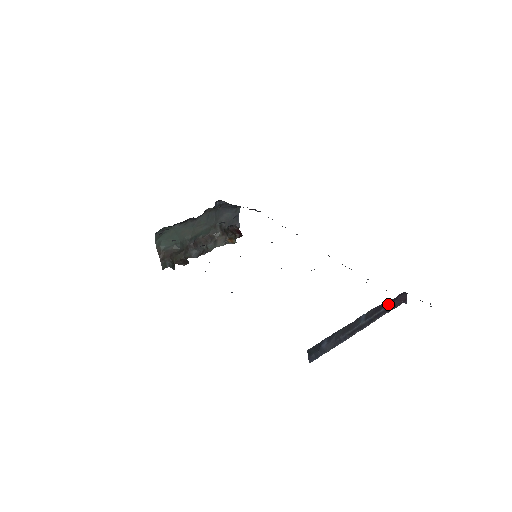
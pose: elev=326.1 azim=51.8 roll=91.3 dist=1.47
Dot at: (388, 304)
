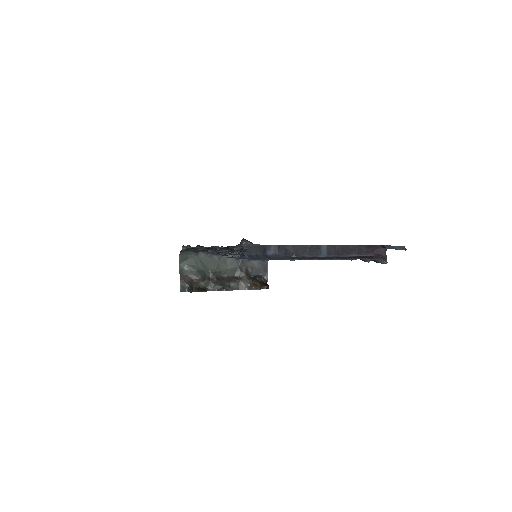
Dot at: (361, 253)
